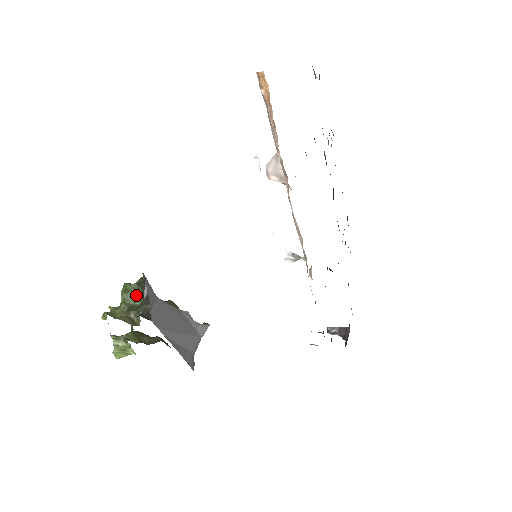
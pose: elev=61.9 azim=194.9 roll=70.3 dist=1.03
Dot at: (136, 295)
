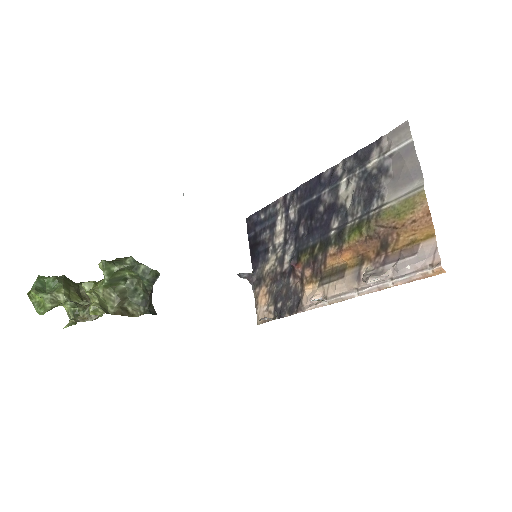
Dot at: (122, 277)
